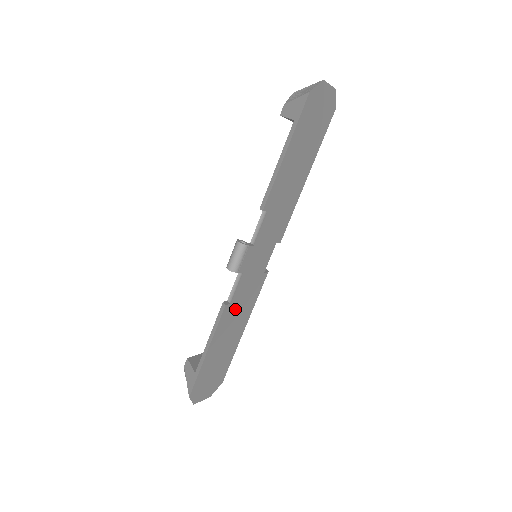
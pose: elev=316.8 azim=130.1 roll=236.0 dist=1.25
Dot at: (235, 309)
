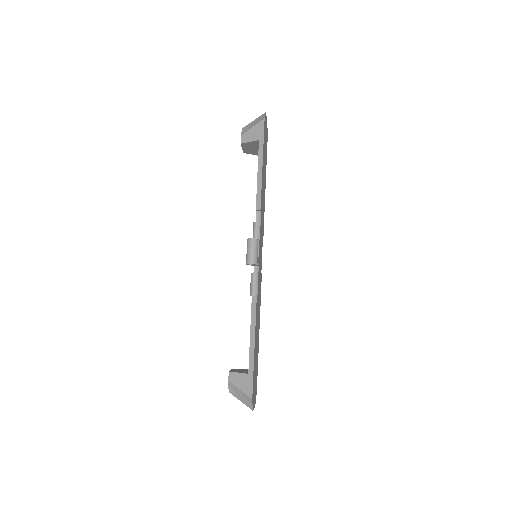
Dot at: (258, 304)
